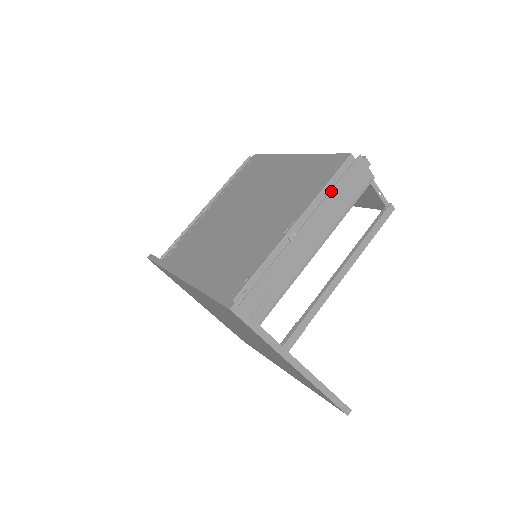
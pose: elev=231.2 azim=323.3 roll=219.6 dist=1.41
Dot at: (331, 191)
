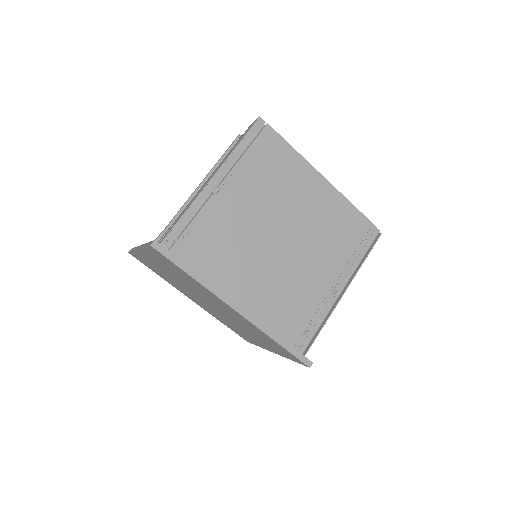
Dot at: occluded
